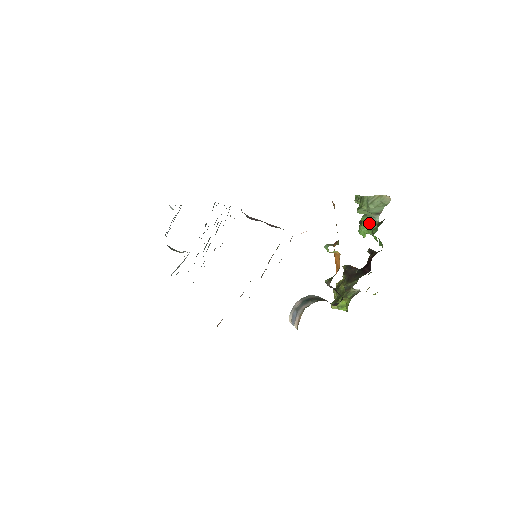
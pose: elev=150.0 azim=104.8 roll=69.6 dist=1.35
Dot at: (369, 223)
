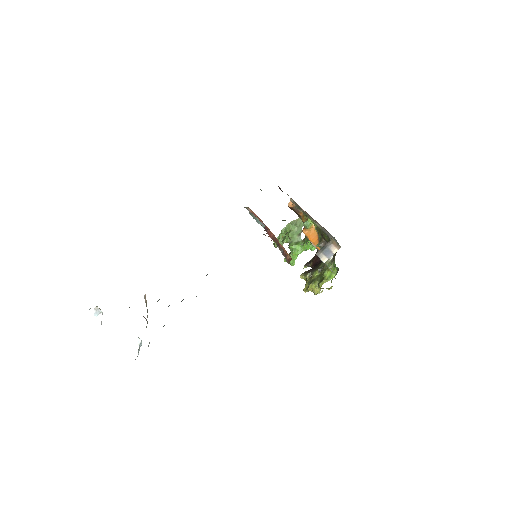
Dot at: (297, 244)
